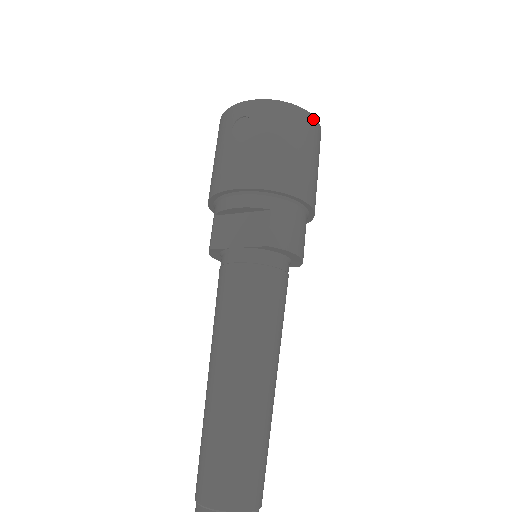
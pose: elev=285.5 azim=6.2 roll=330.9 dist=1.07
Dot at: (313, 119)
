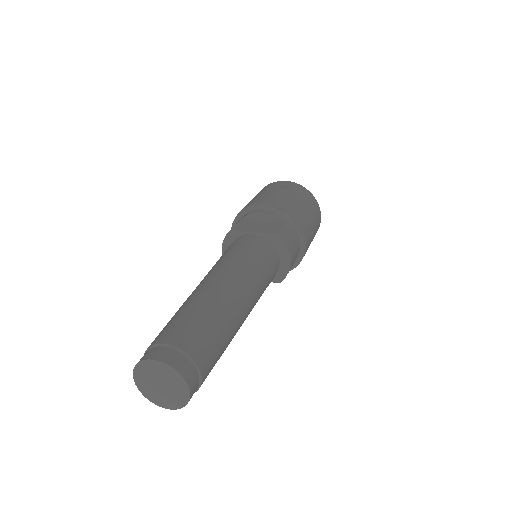
Dot at: (320, 213)
